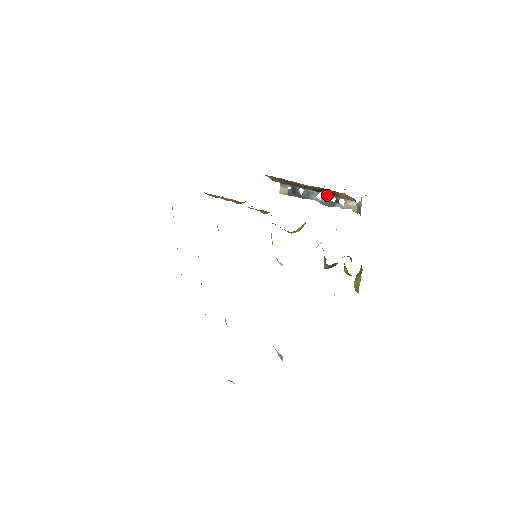
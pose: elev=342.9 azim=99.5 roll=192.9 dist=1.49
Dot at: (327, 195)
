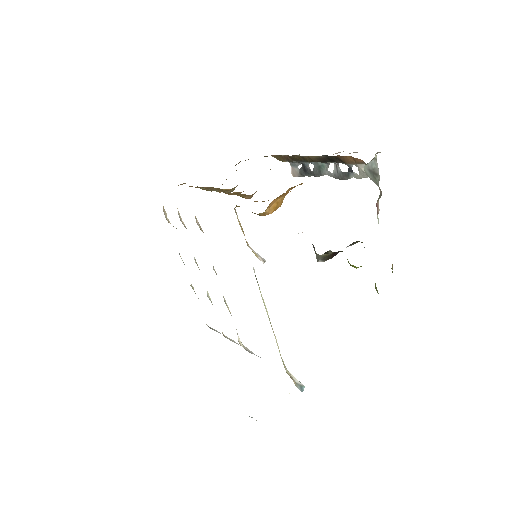
Dot at: (338, 165)
